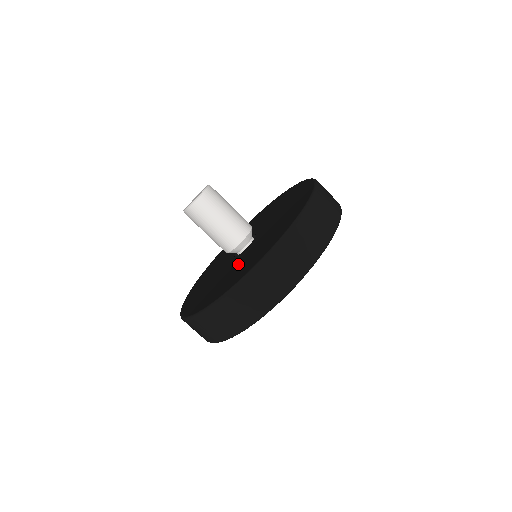
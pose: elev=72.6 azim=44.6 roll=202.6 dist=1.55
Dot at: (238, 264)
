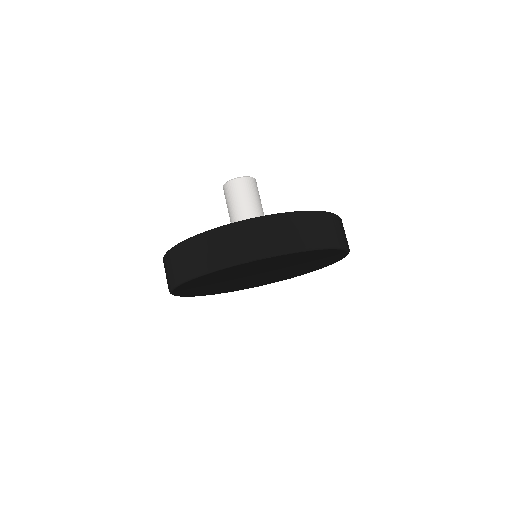
Dot at: occluded
